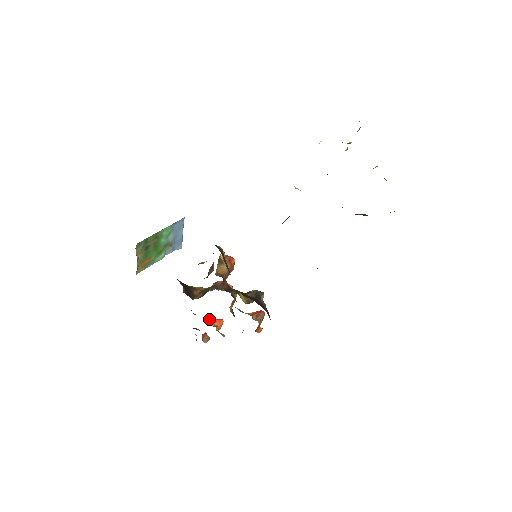
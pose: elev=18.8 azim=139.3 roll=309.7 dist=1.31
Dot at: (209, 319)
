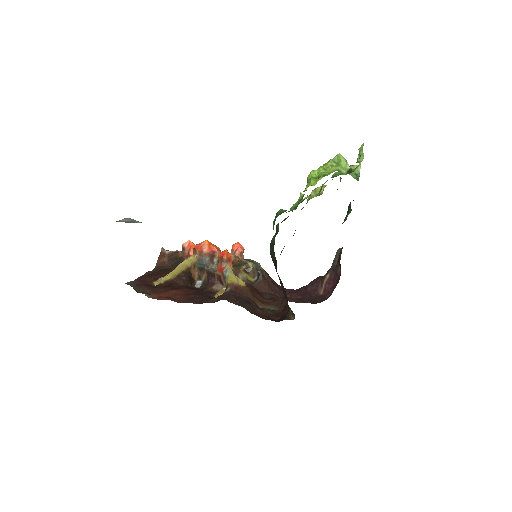
Dot at: (188, 255)
